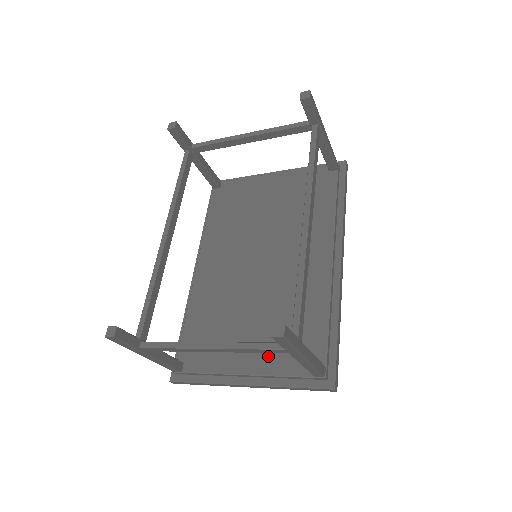
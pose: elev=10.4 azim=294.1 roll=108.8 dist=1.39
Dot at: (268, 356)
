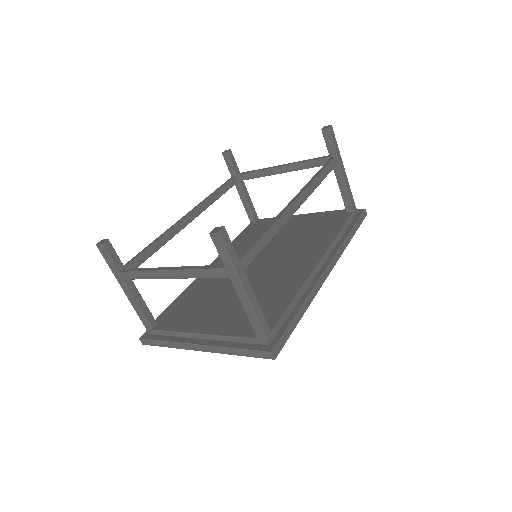
Dot at: (227, 322)
